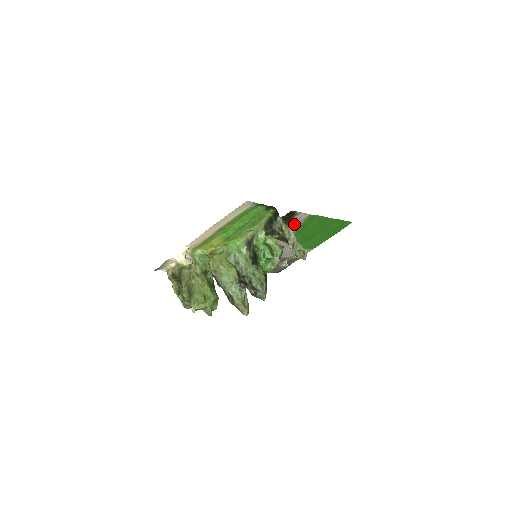
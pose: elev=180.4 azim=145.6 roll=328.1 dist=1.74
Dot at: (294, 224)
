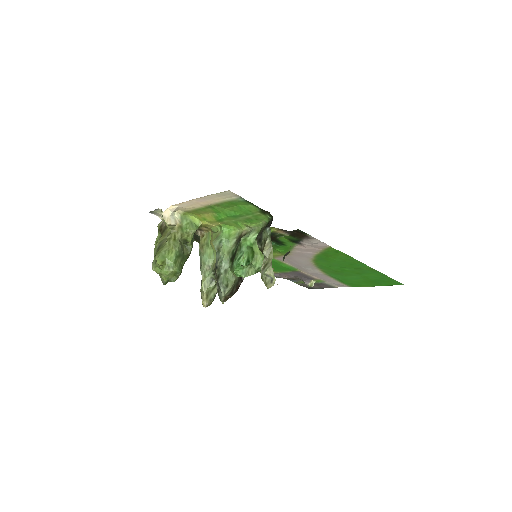
Dot at: (311, 247)
